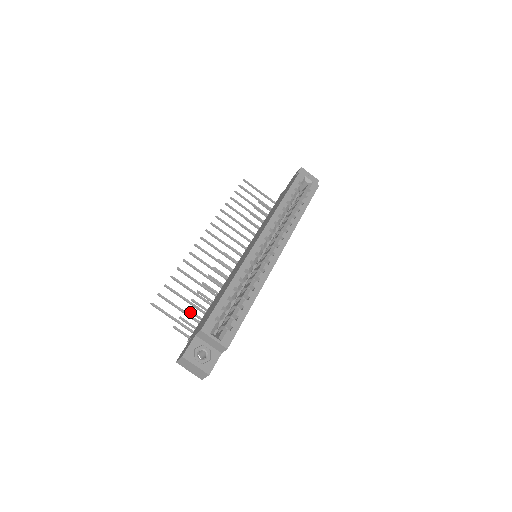
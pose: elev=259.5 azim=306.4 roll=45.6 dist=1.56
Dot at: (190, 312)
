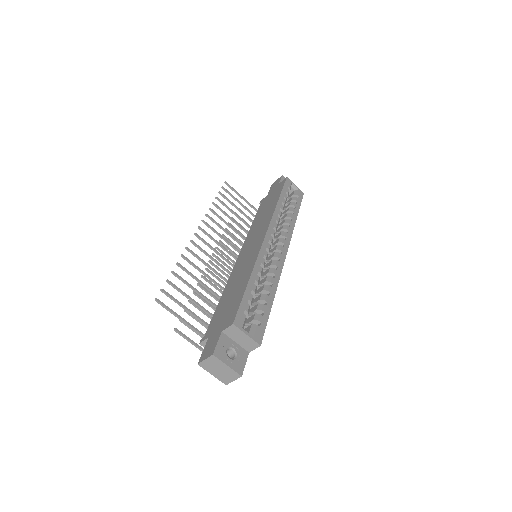
Dot at: (190, 314)
